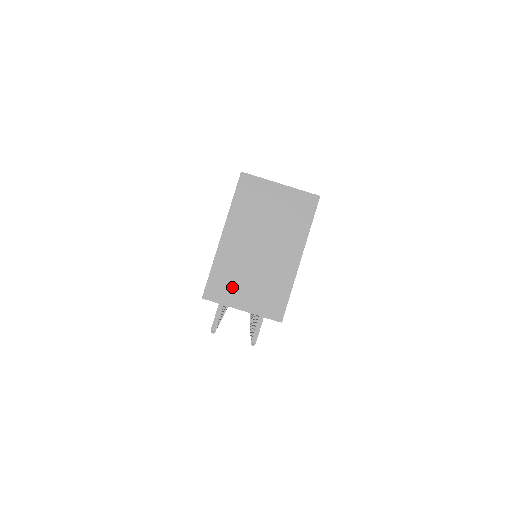
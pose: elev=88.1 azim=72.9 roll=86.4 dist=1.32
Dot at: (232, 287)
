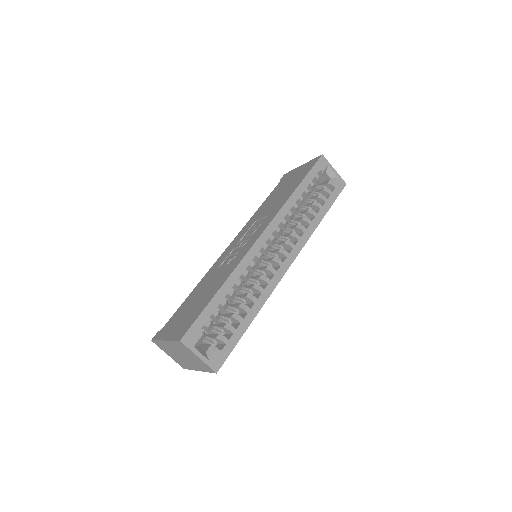
Dot at: (165, 349)
